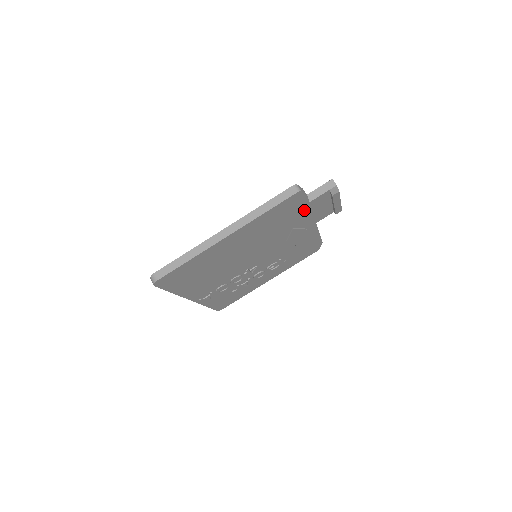
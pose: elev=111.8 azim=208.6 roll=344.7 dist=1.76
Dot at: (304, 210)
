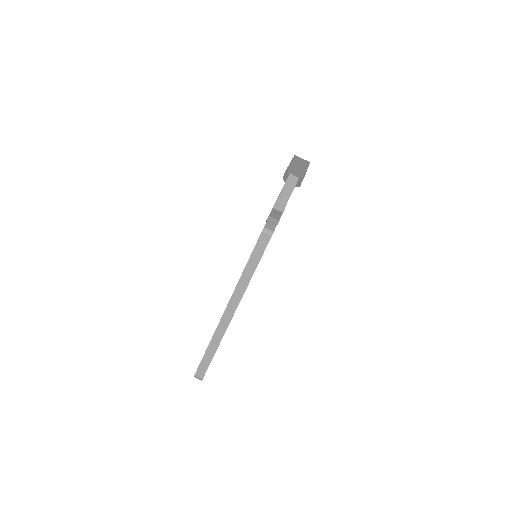
Dot at: occluded
